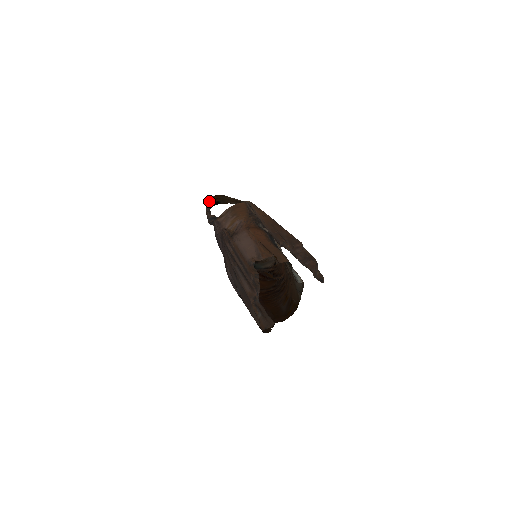
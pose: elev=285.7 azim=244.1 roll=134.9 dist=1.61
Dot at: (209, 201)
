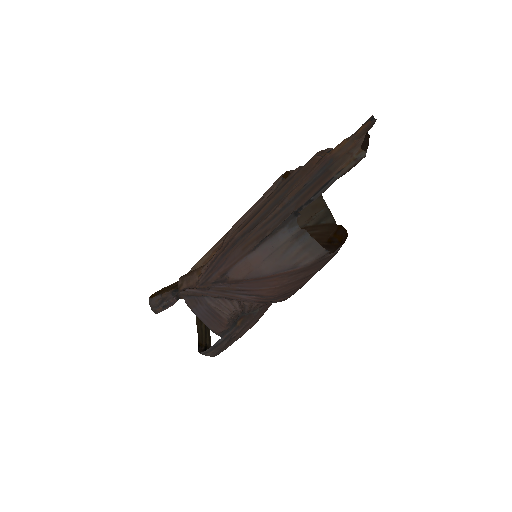
Dot at: occluded
